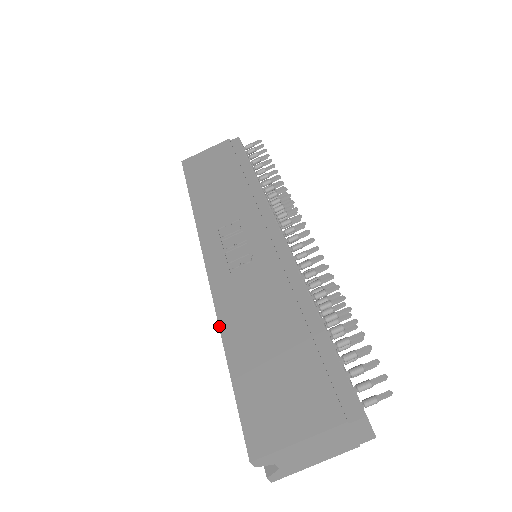
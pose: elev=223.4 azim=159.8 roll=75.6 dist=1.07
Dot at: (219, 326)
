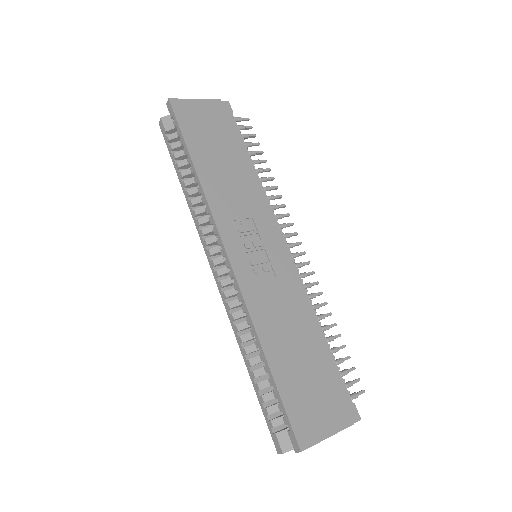
Dot at: (256, 332)
